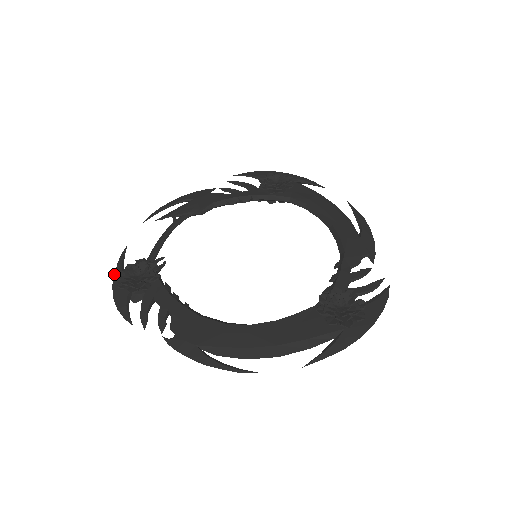
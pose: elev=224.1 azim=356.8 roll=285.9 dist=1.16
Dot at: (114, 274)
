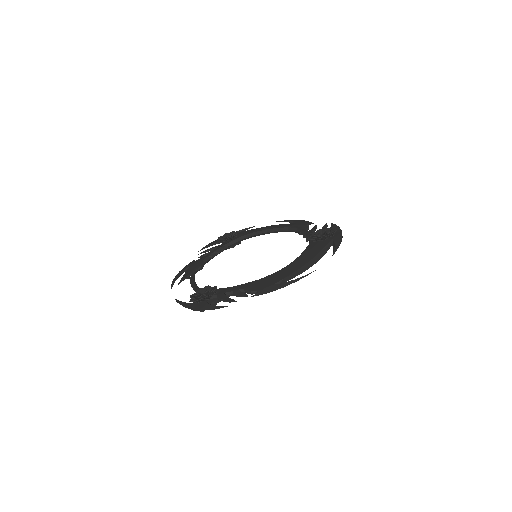
Dot at: (185, 307)
